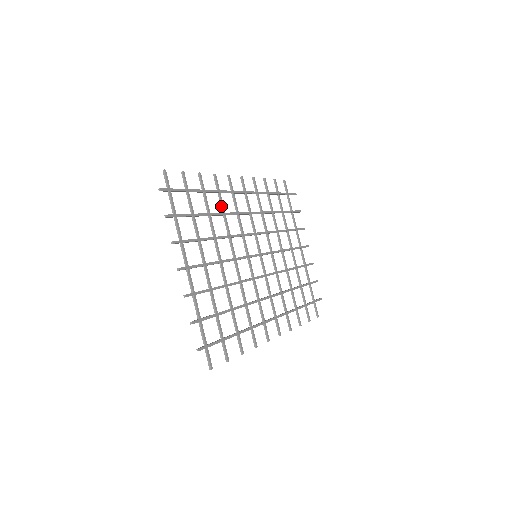
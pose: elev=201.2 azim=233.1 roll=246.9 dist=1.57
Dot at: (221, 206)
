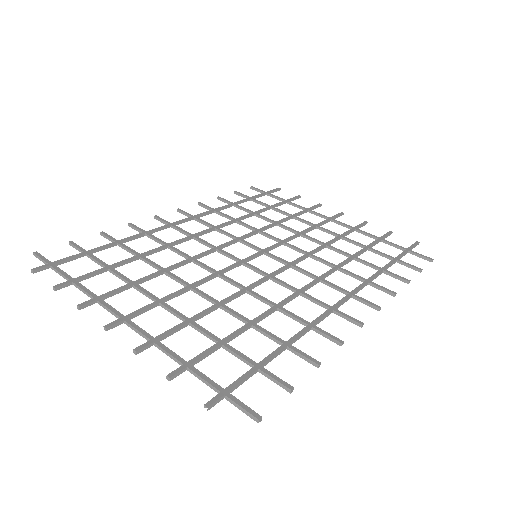
Dot at: (158, 242)
